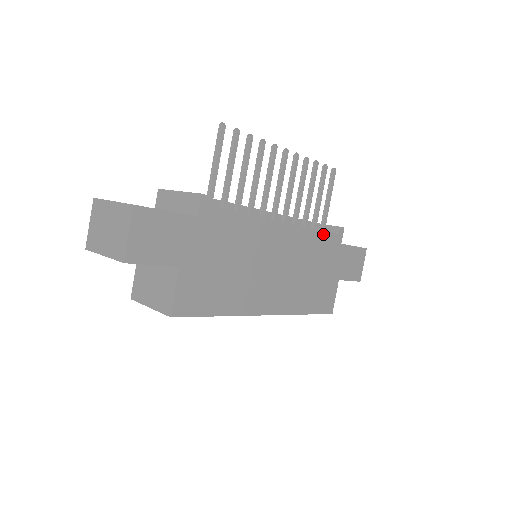
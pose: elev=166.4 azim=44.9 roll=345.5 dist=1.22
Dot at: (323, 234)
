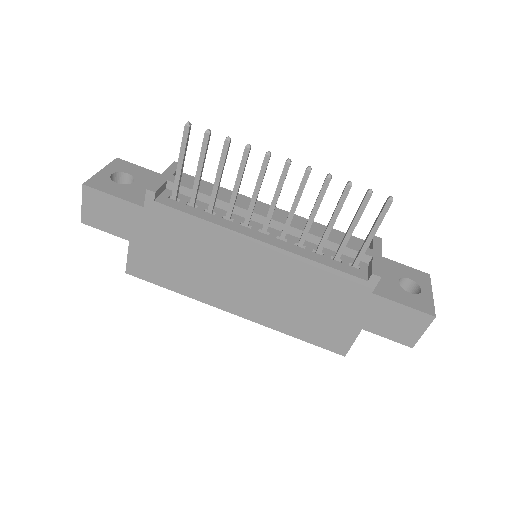
Dot at: (333, 271)
